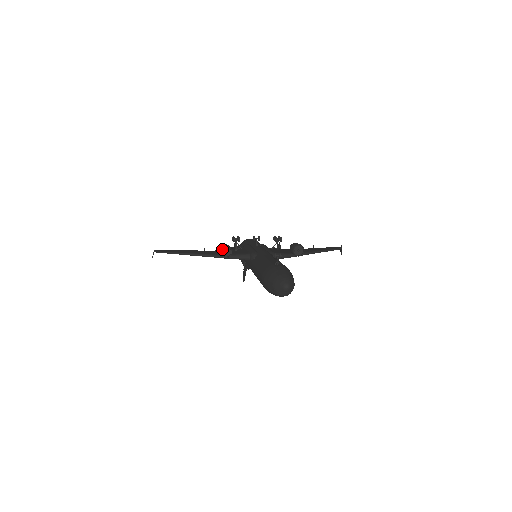
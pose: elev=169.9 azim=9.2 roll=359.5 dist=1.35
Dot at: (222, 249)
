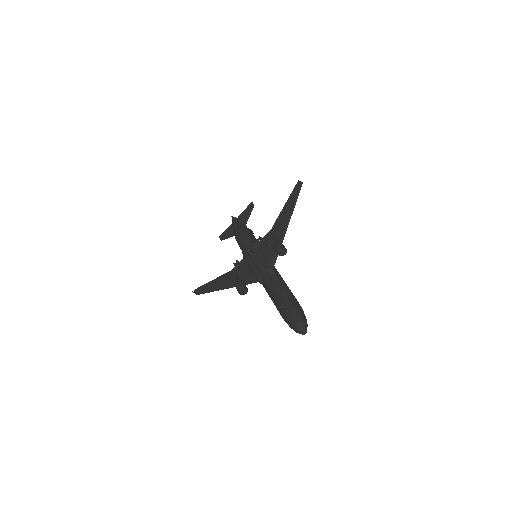
Dot at: (239, 292)
